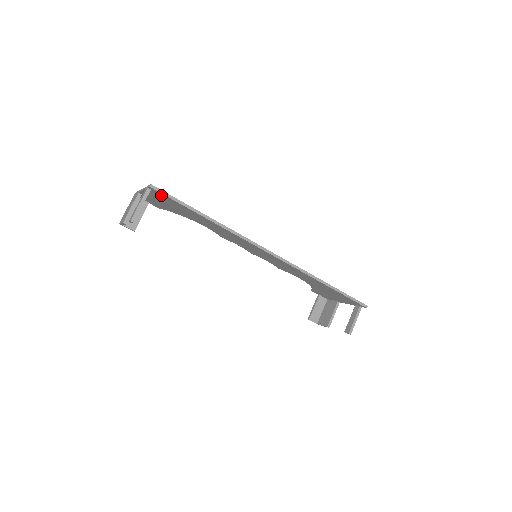
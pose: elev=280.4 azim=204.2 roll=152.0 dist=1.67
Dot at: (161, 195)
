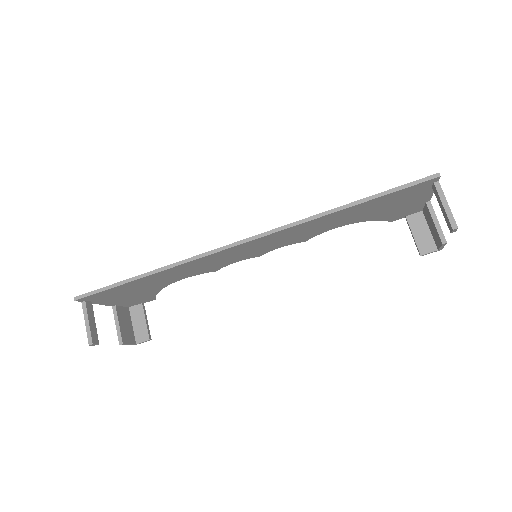
Dot at: (96, 296)
